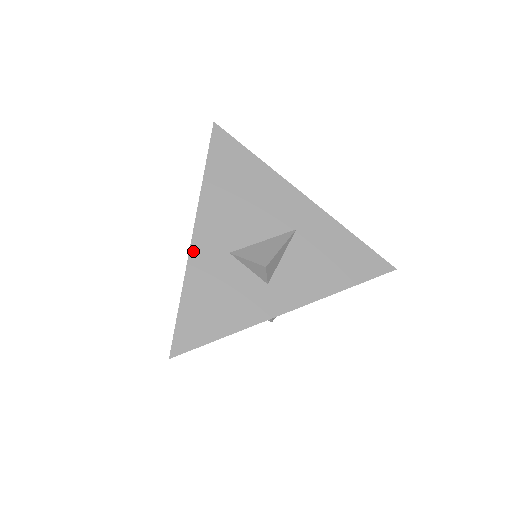
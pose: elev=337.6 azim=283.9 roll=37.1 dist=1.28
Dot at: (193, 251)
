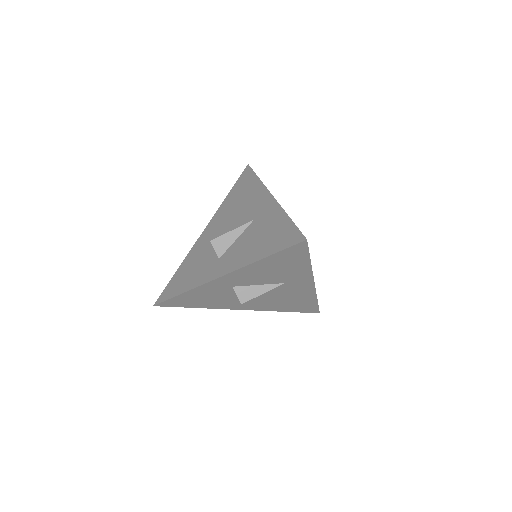
Dot at: (197, 242)
